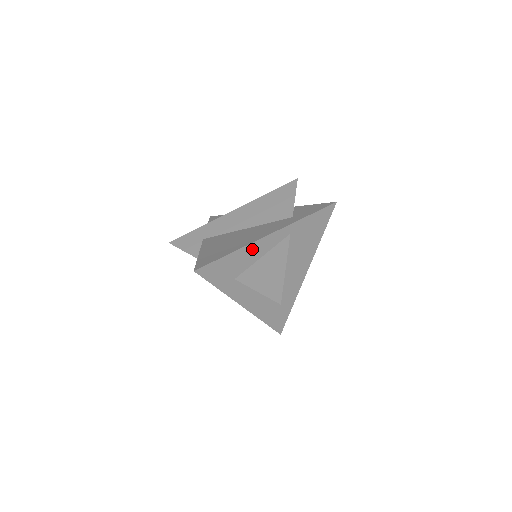
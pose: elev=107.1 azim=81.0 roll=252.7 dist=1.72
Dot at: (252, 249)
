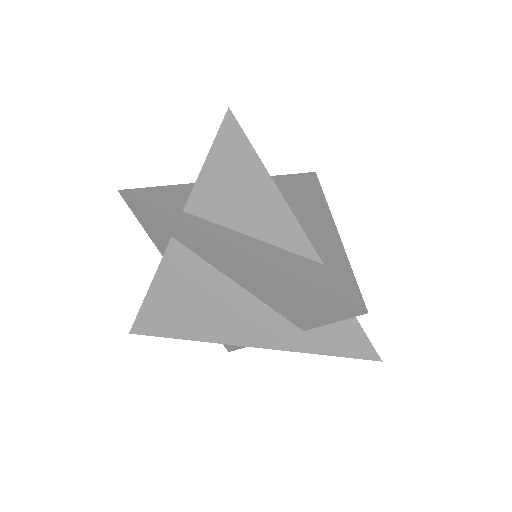
Dot at: occluded
